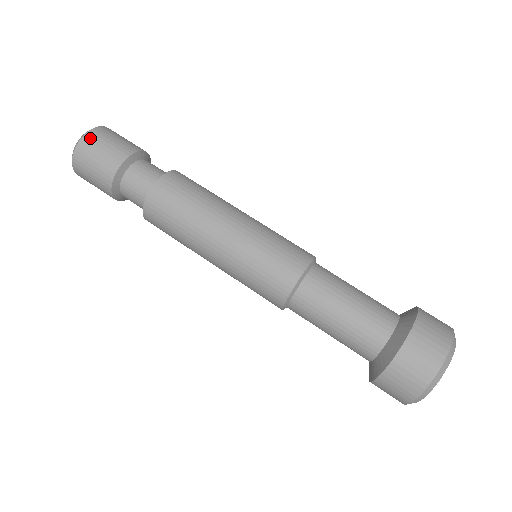
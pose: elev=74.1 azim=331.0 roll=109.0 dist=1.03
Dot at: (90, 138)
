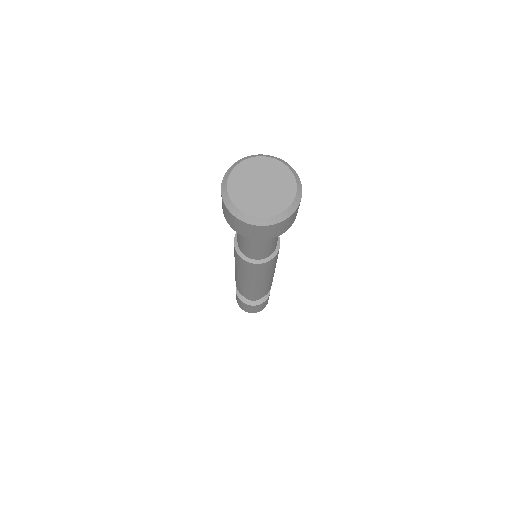
Dot at: occluded
